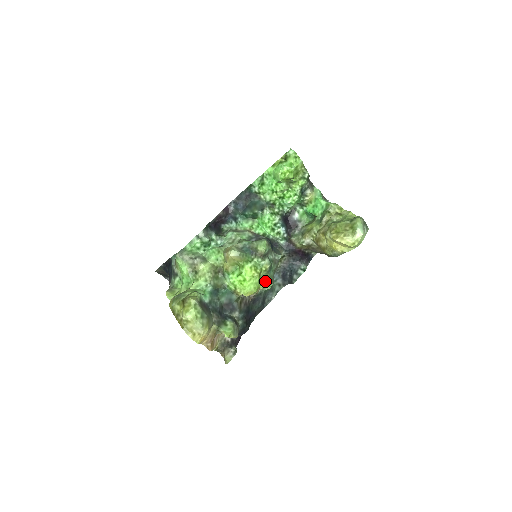
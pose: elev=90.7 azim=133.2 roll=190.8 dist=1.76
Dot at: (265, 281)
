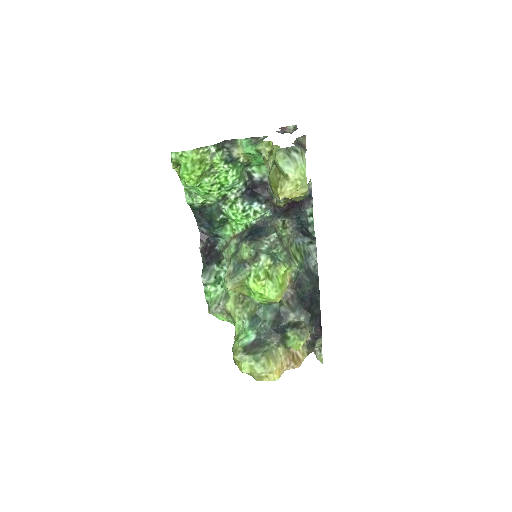
Dot at: (281, 273)
